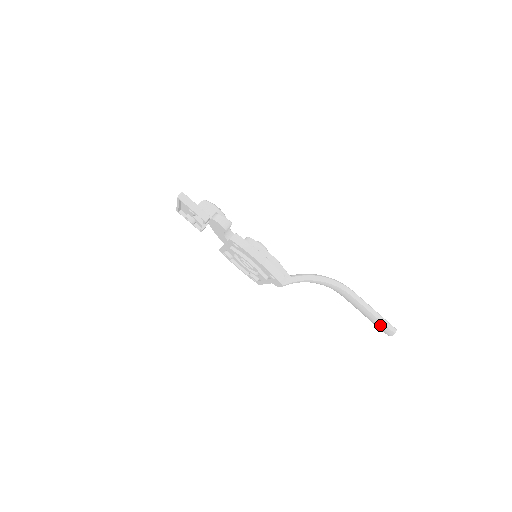
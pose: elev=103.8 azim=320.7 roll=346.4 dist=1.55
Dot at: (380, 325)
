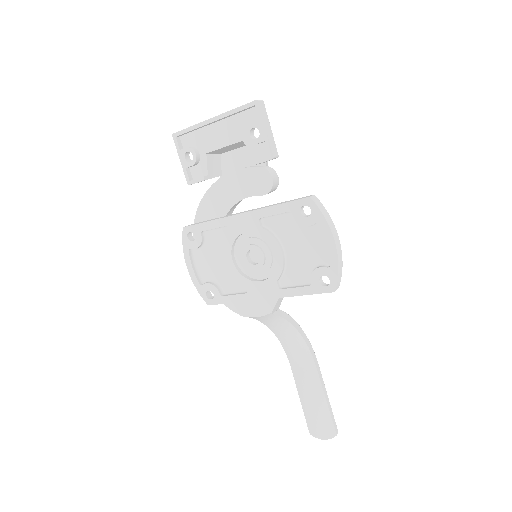
Dot at: (322, 420)
